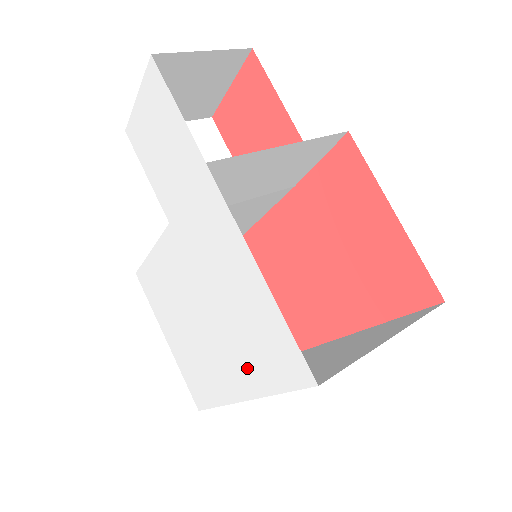
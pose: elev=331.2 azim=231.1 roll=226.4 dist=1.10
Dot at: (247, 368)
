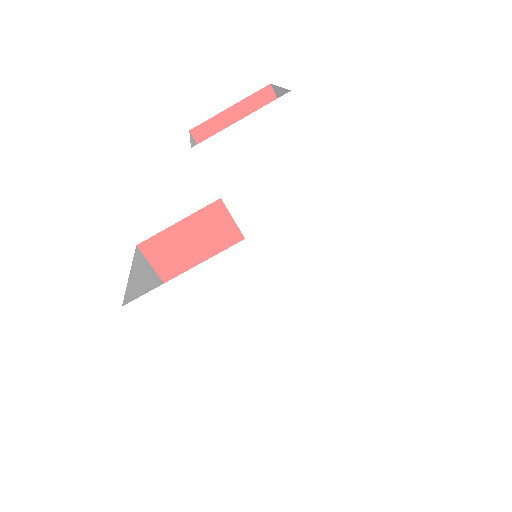
Dot at: (319, 337)
